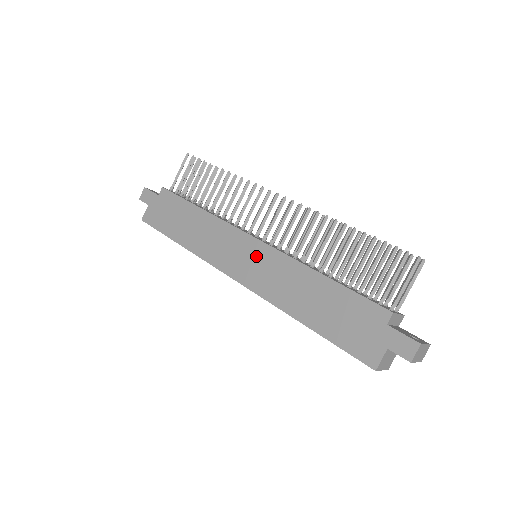
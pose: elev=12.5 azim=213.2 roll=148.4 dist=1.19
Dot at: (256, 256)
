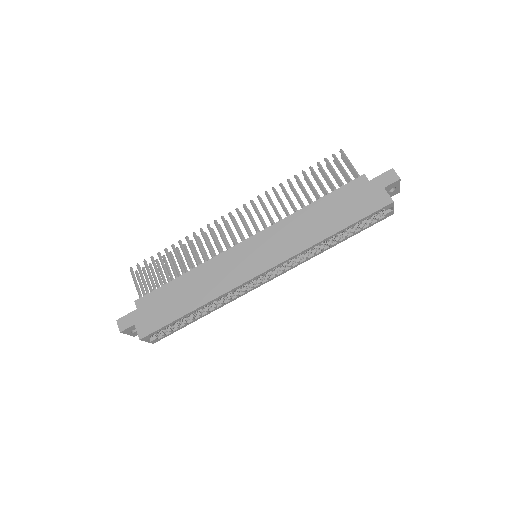
Dot at: (260, 245)
